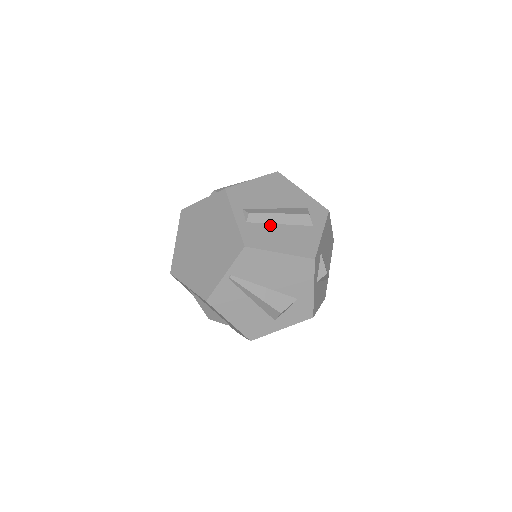
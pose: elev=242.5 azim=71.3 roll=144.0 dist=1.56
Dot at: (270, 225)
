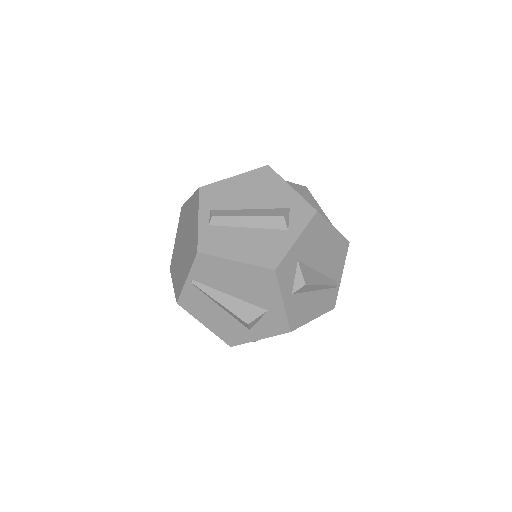
Dot at: (235, 229)
